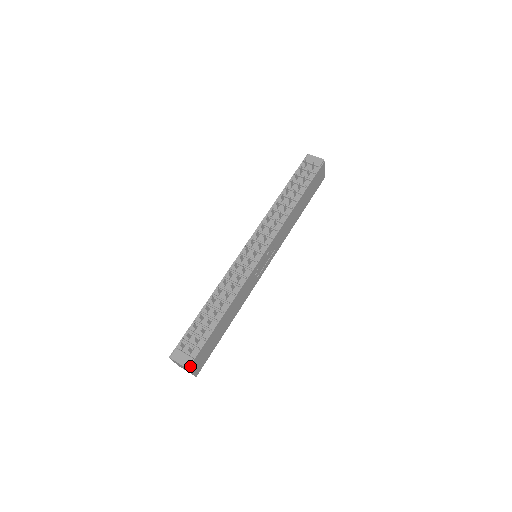
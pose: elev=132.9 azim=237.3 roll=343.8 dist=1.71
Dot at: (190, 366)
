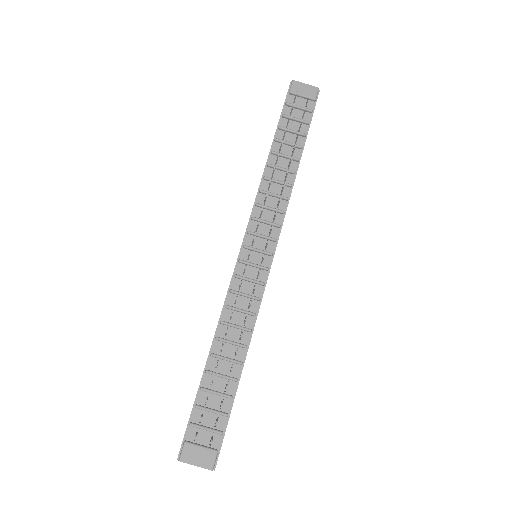
Dot at: (216, 464)
